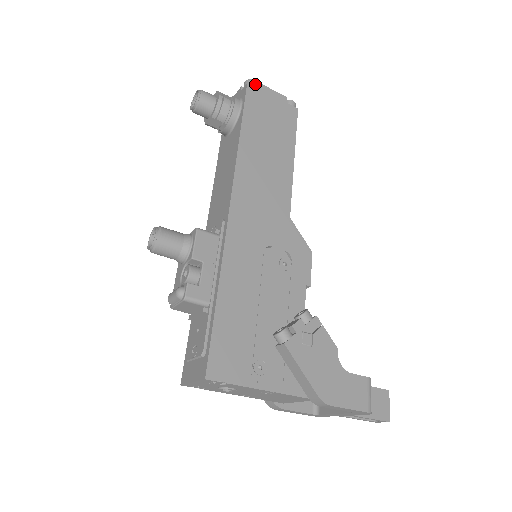
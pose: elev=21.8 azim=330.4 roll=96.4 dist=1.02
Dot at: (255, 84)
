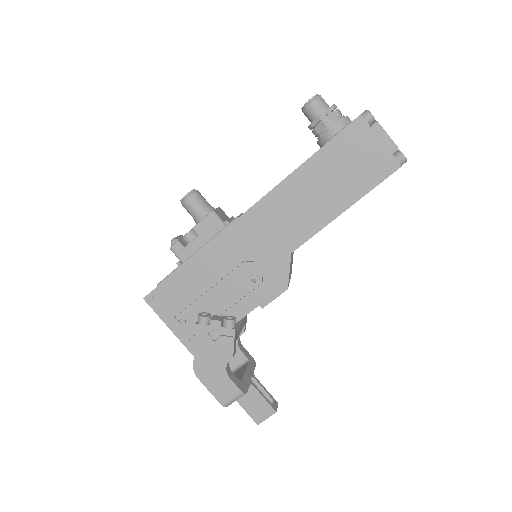
Dot at: (370, 119)
